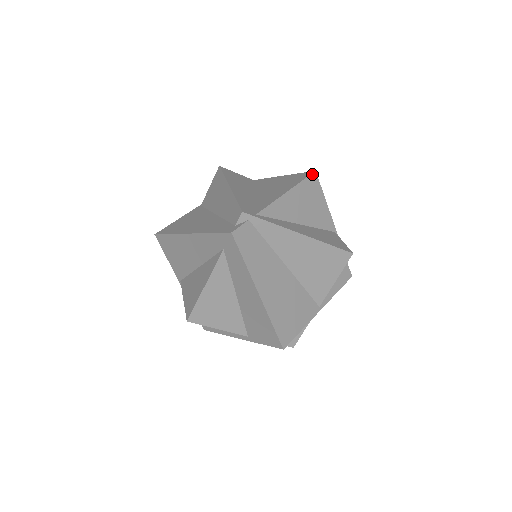
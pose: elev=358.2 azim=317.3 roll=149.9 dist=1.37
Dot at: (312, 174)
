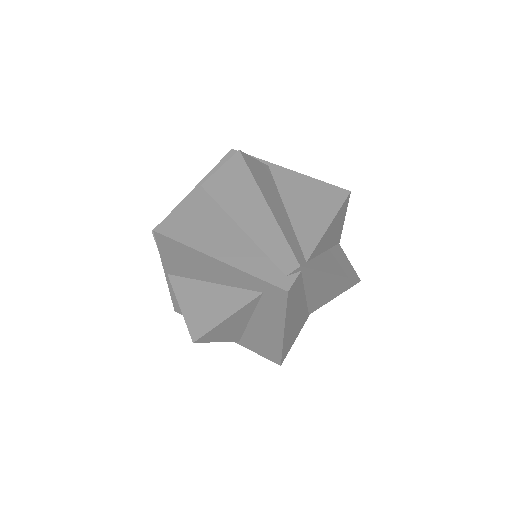
Dot at: (348, 196)
